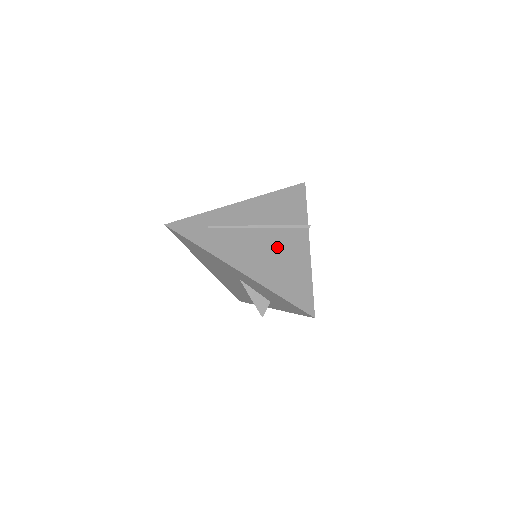
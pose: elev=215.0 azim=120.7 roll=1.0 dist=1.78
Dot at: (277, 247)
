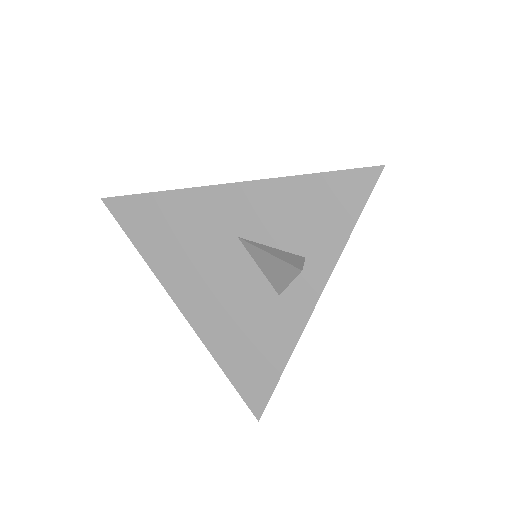
Dot at: occluded
